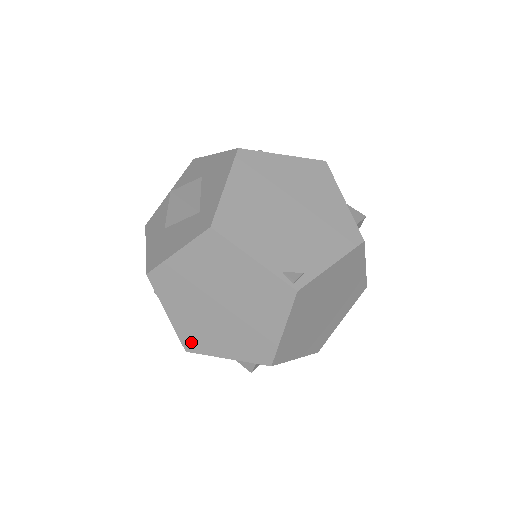
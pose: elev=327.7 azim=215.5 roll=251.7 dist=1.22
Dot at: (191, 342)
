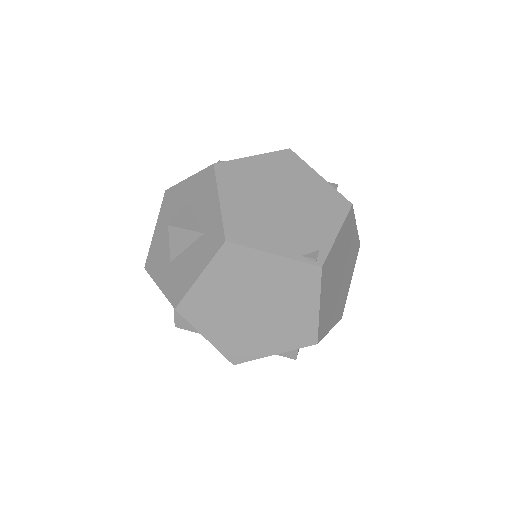
Dot at: (236, 354)
